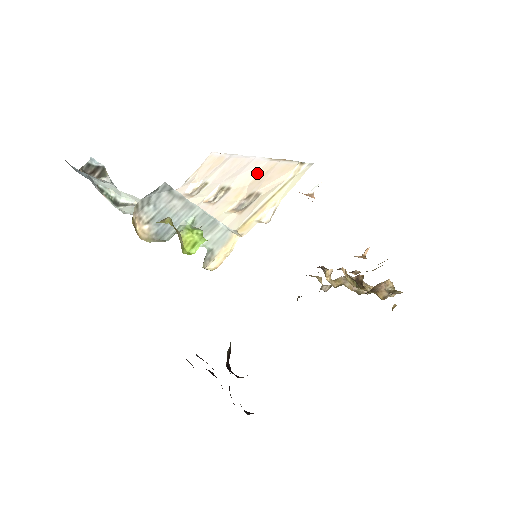
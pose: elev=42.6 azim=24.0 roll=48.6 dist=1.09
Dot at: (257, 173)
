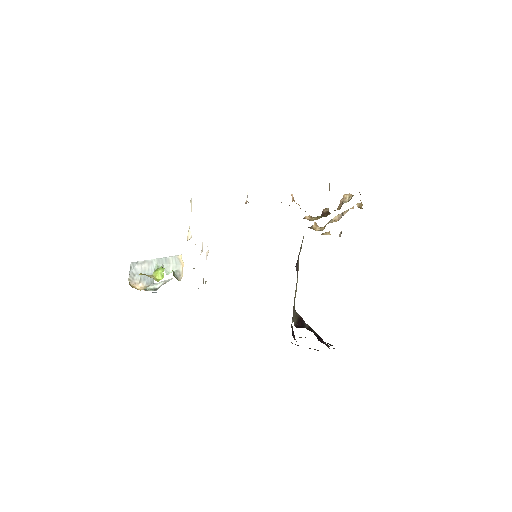
Dot at: occluded
